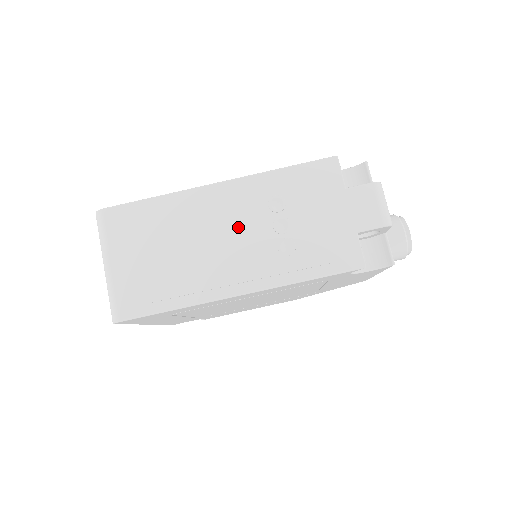
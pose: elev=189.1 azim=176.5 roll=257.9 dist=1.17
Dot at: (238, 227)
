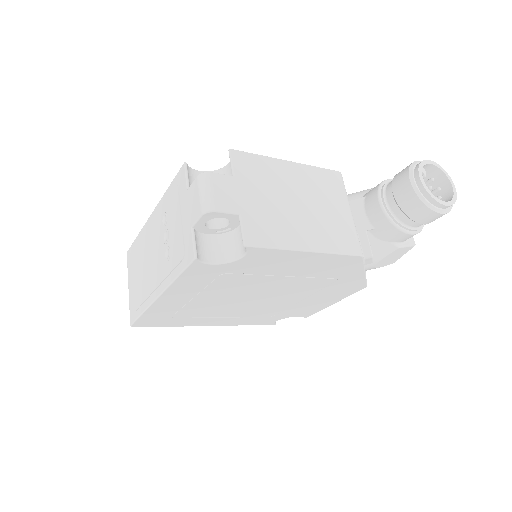
Dot at: (155, 245)
